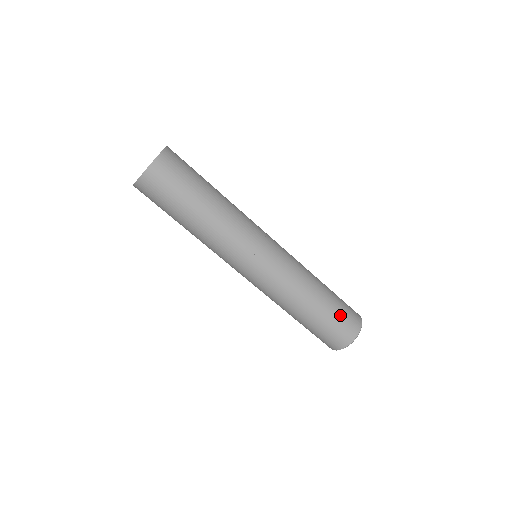
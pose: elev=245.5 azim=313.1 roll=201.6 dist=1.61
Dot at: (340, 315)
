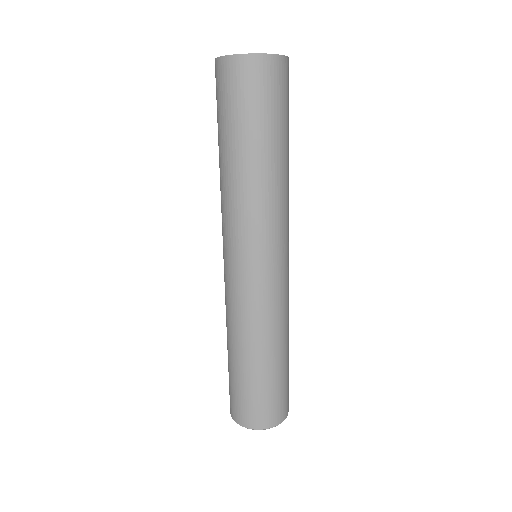
Dot at: occluded
